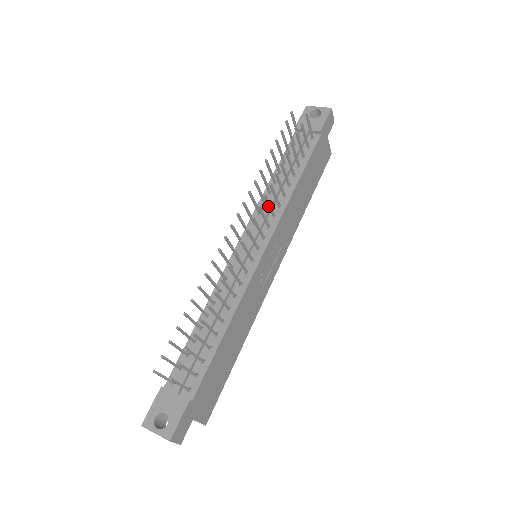
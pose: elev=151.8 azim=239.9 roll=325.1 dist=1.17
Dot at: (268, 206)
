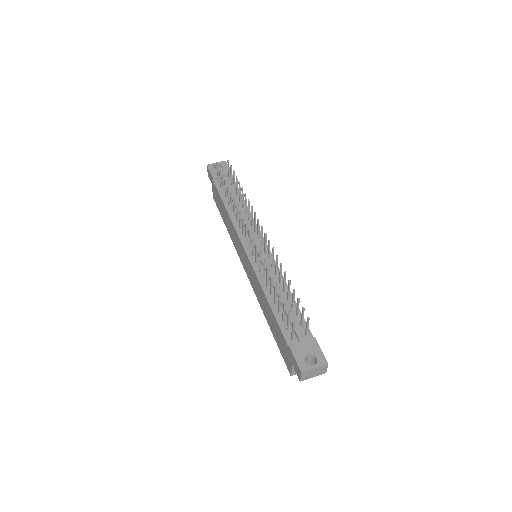
Dot at: (251, 217)
